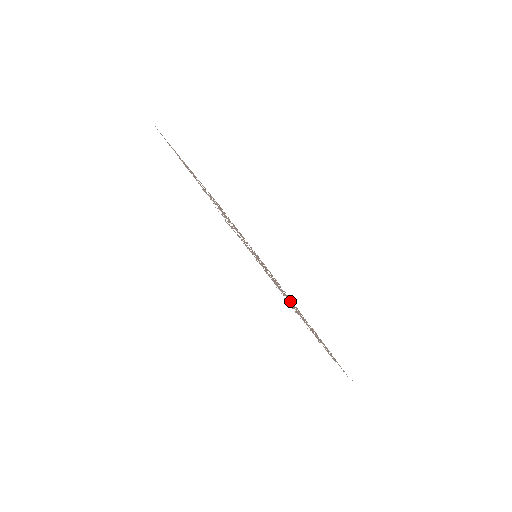
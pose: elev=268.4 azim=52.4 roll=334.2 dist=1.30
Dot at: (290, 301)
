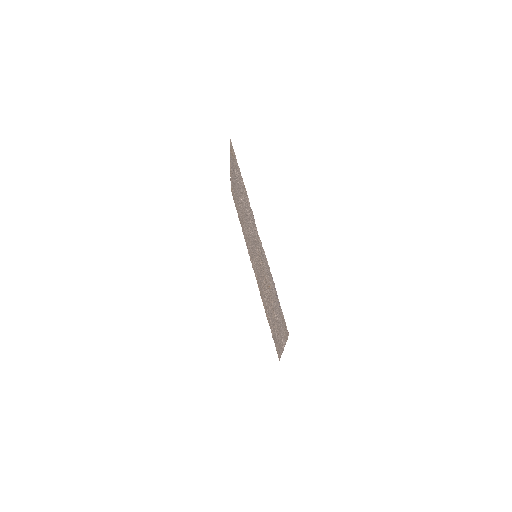
Dot at: occluded
